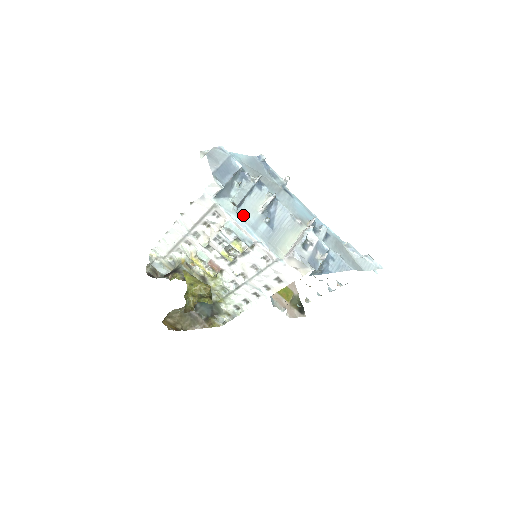
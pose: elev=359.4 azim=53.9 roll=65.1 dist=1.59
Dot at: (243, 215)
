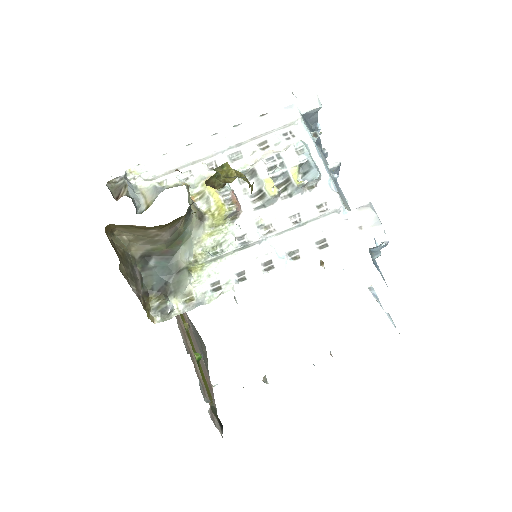
Dot at: (319, 151)
